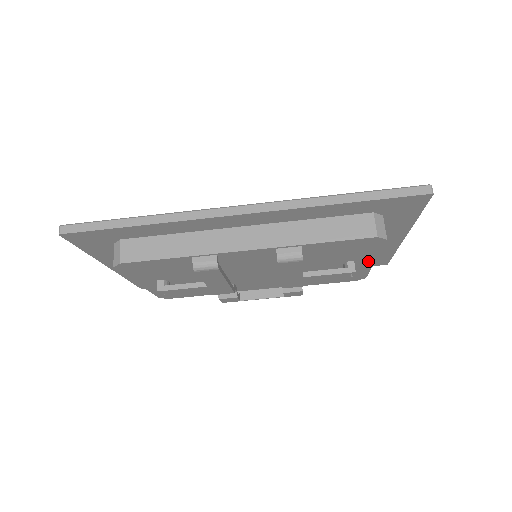
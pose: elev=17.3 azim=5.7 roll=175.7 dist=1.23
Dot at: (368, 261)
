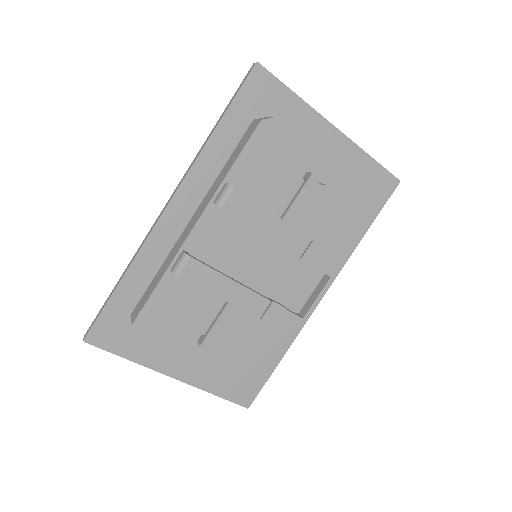
Dot at: (321, 163)
